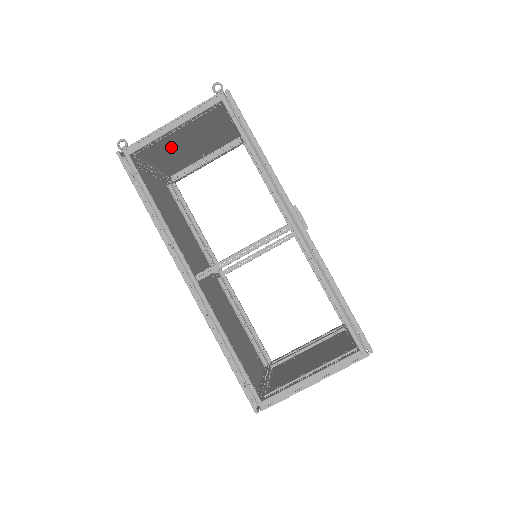
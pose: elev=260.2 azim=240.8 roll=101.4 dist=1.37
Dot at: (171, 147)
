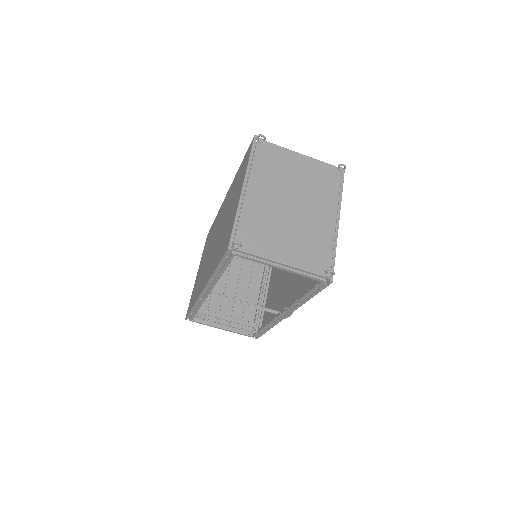
Dot at: (274, 210)
